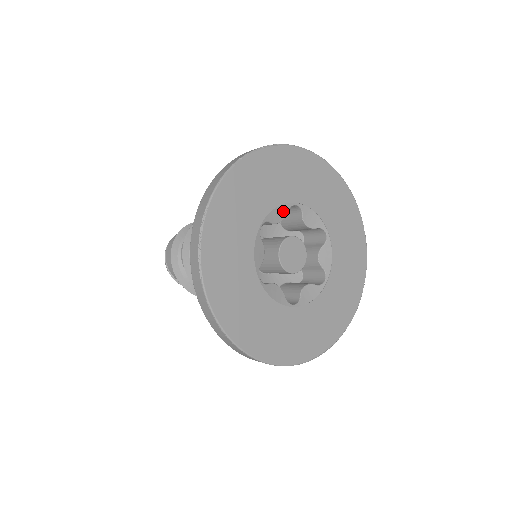
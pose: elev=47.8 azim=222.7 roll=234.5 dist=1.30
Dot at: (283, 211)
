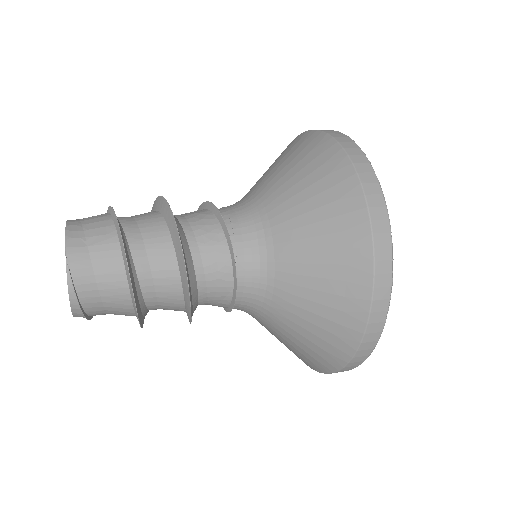
Dot at: occluded
